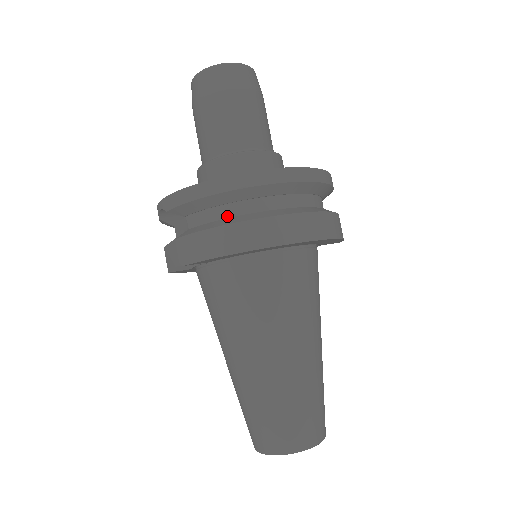
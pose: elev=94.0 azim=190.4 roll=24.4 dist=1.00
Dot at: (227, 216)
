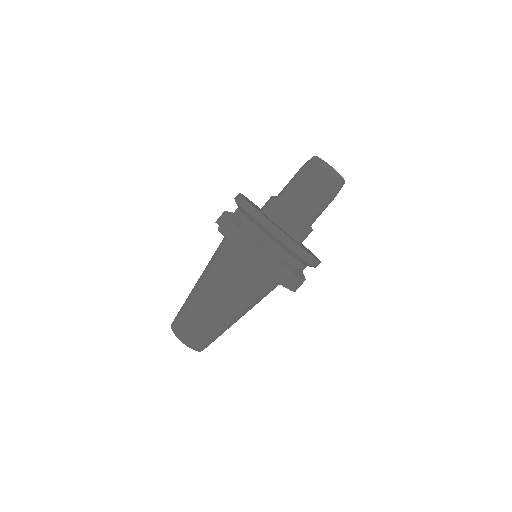
Dot at: (252, 232)
